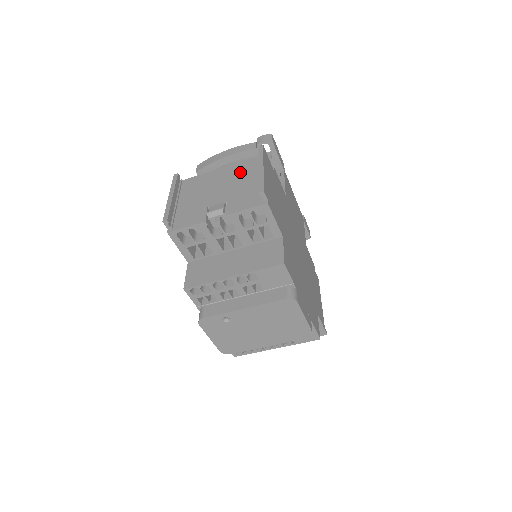
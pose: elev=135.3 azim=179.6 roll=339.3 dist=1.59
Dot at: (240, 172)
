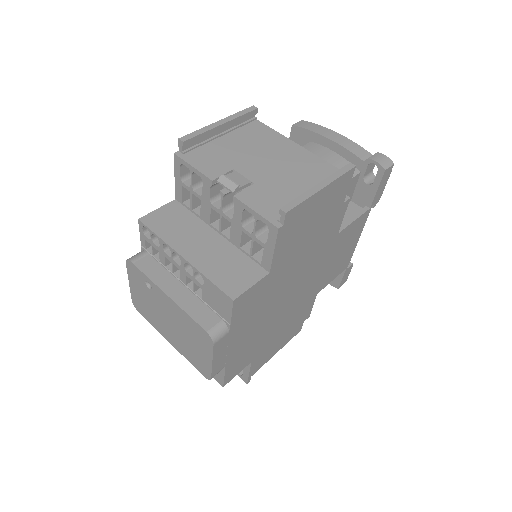
Dot at: (306, 168)
